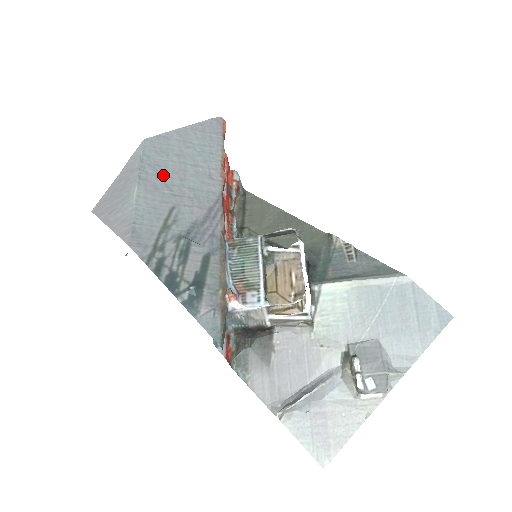
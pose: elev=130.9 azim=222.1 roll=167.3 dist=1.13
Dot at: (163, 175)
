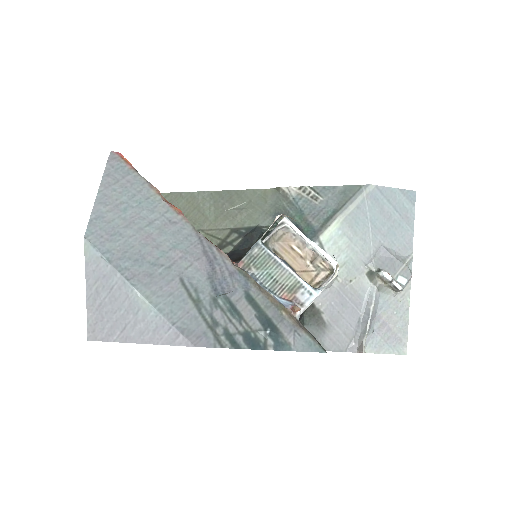
Dot at: (140, 257)
